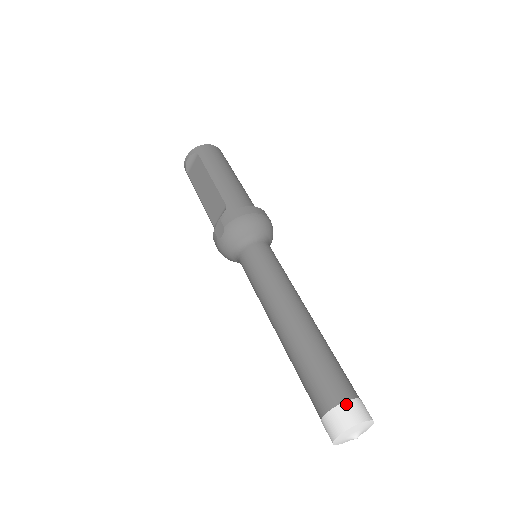
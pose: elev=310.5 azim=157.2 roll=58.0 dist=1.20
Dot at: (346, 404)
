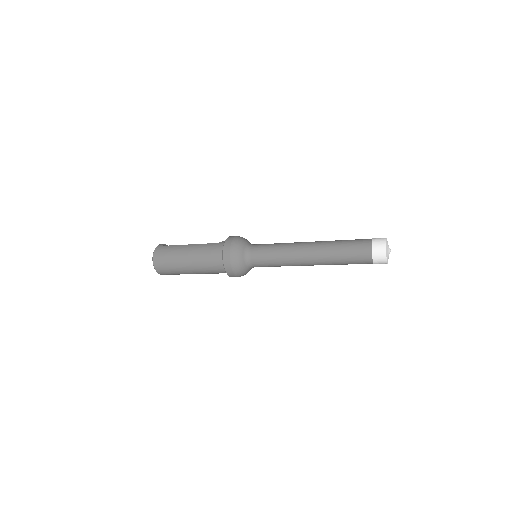
Dot at: occluded
